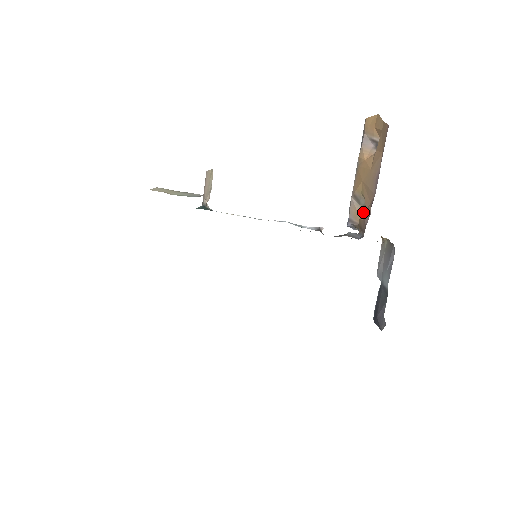
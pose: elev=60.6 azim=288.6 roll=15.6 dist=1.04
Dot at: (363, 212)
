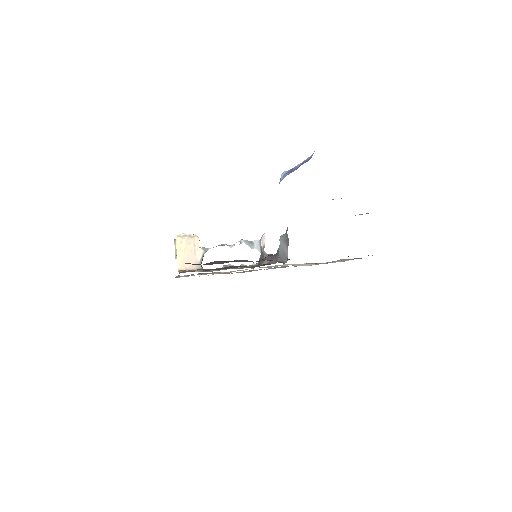
Dot at: occluded
